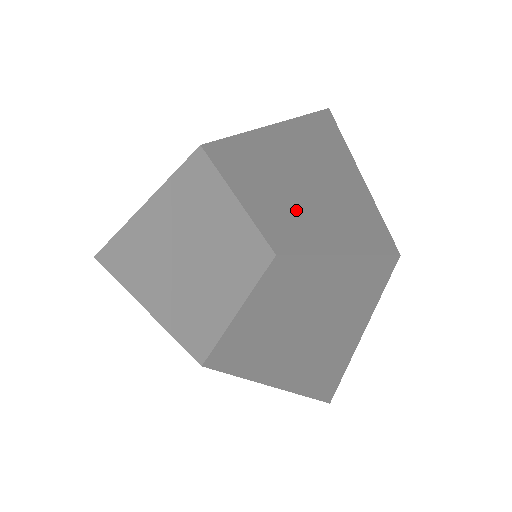
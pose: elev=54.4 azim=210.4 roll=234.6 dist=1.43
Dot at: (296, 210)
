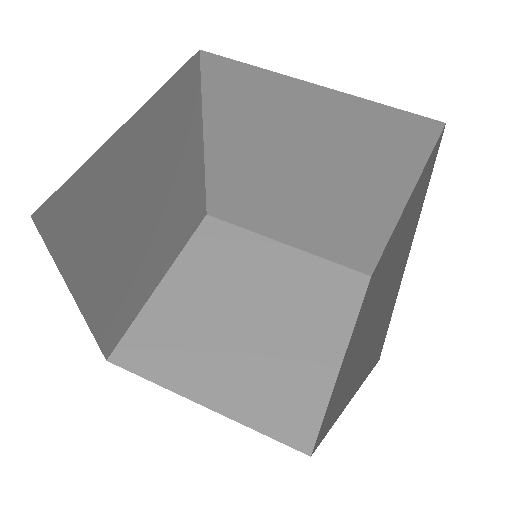
Dot at: (284, 189)
